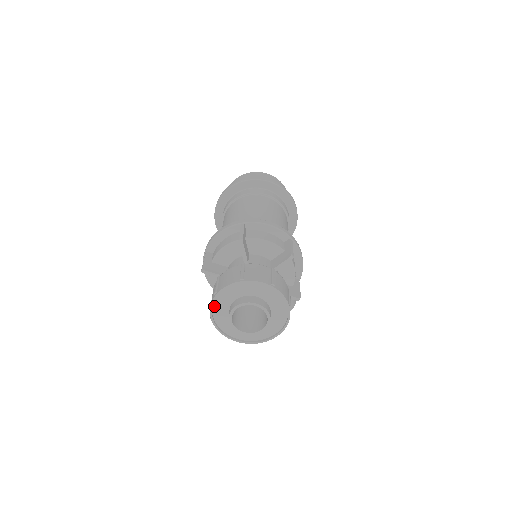
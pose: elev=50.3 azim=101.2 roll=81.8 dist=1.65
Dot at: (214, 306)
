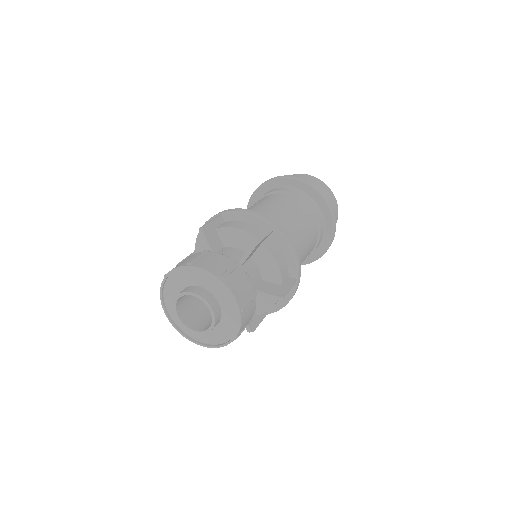
Dot at: (177, 271)
